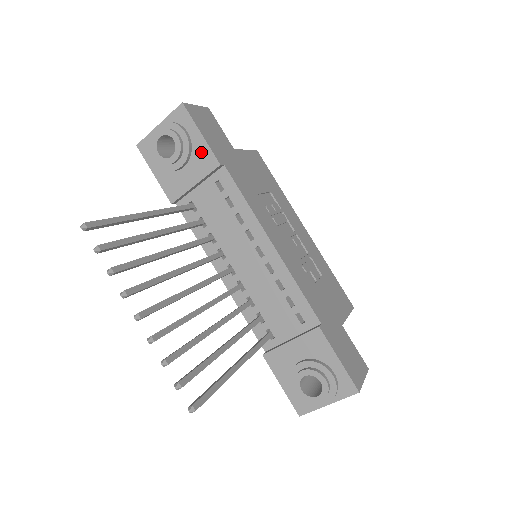
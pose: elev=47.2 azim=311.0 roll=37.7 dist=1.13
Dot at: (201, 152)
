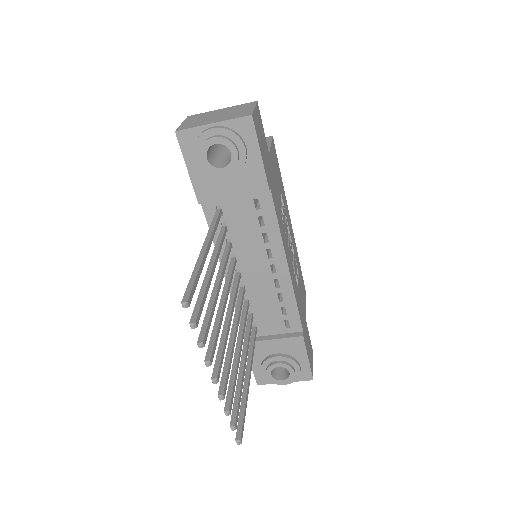
Dot at: (253, 171)
